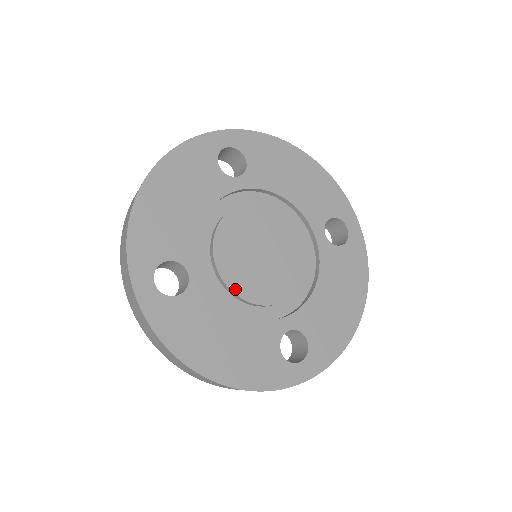
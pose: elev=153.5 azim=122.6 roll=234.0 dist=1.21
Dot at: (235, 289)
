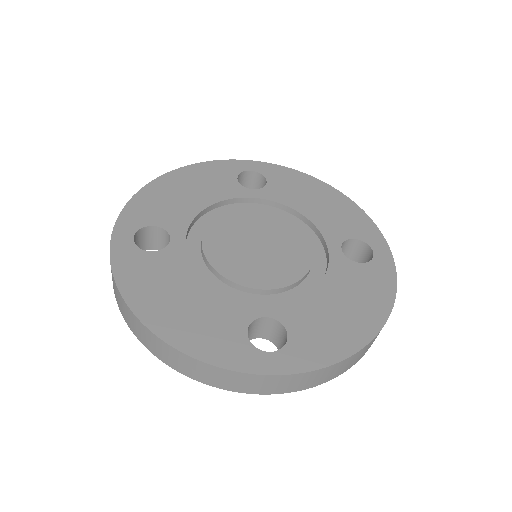
Dot at: (214, 263)
